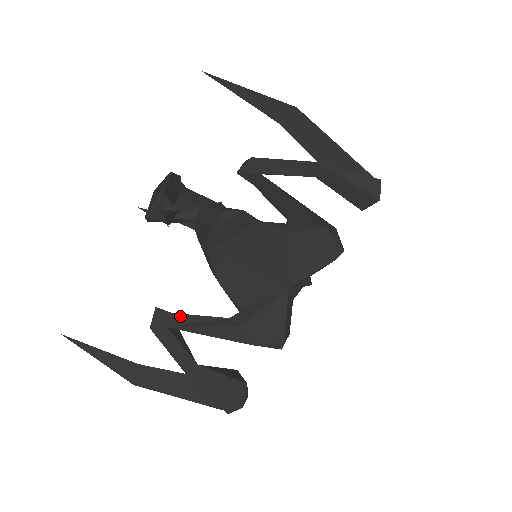
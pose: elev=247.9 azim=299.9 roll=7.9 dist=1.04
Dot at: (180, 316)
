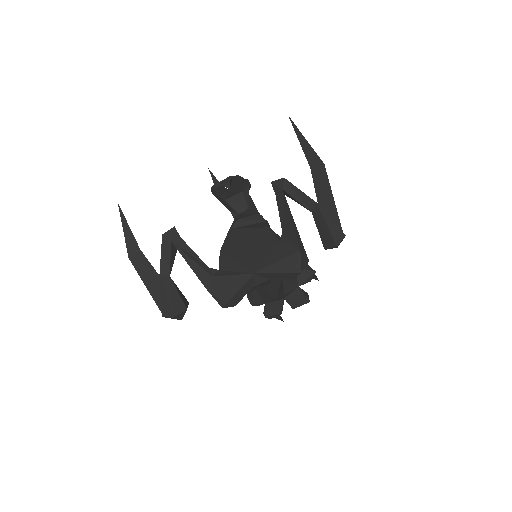
Dot at: (183, 242)
